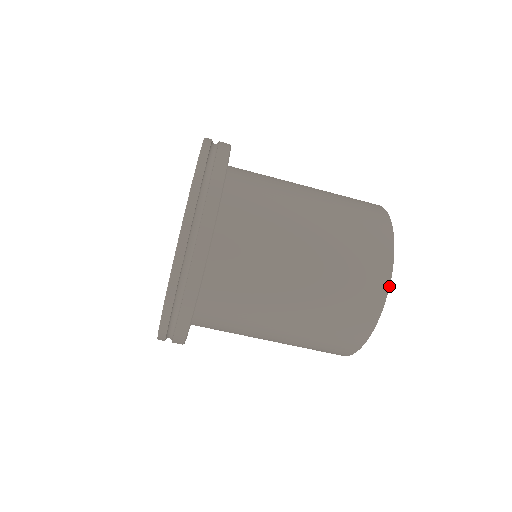
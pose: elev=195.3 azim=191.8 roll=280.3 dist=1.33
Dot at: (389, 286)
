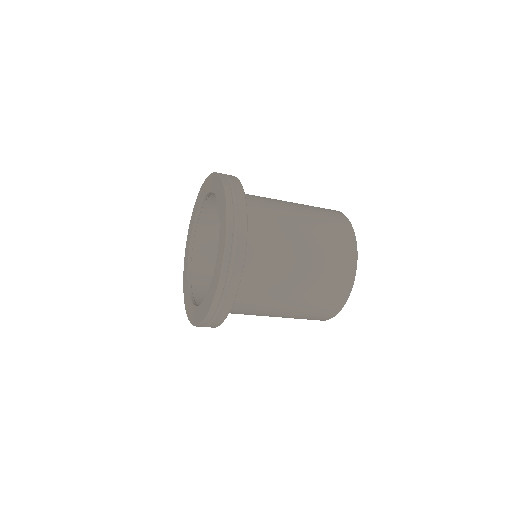
Dot at: occluded
